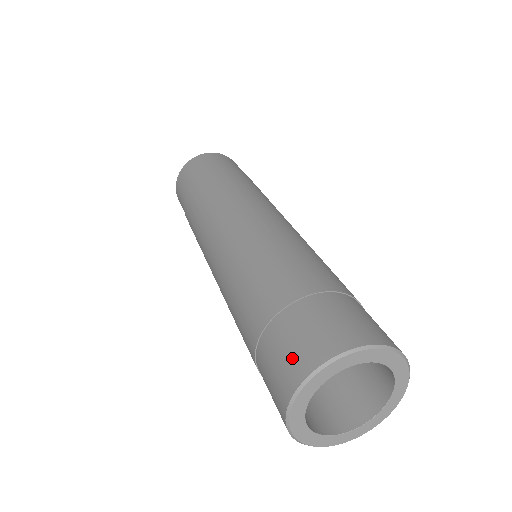
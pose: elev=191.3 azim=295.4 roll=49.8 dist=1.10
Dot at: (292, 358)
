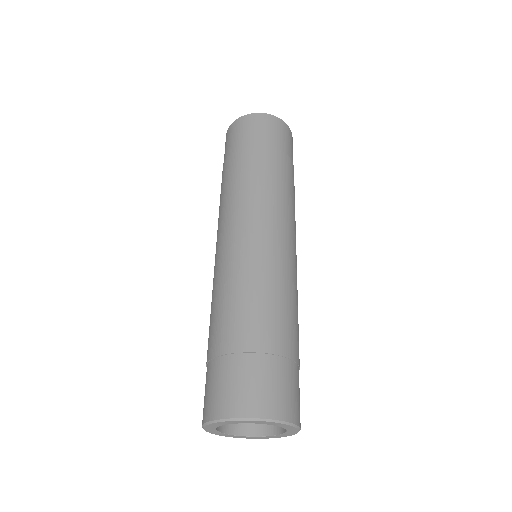
Dot at: (206, 402)
